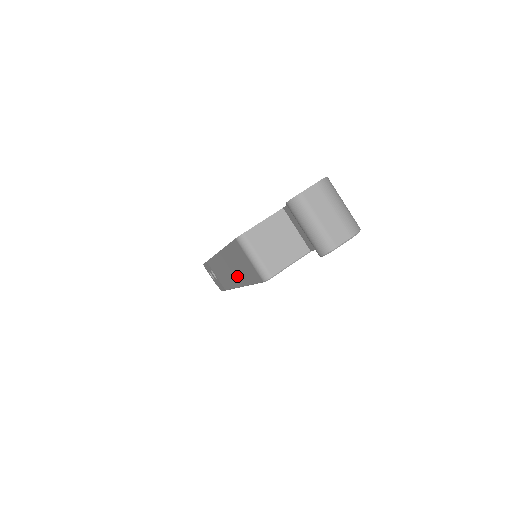
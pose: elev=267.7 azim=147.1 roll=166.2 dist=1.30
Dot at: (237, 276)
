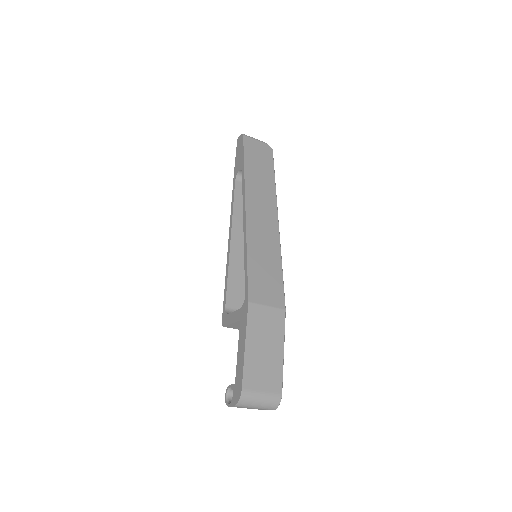
Dot at: occluded
